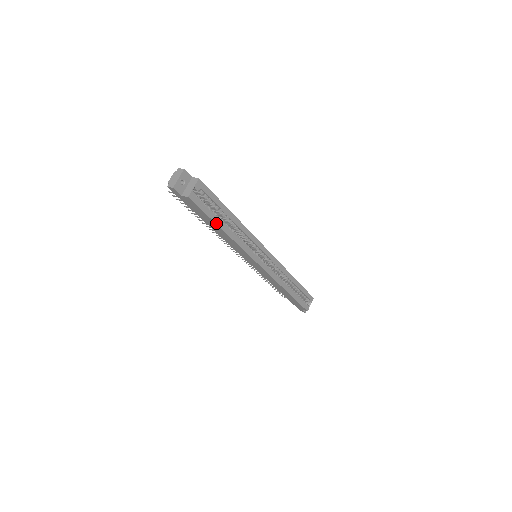
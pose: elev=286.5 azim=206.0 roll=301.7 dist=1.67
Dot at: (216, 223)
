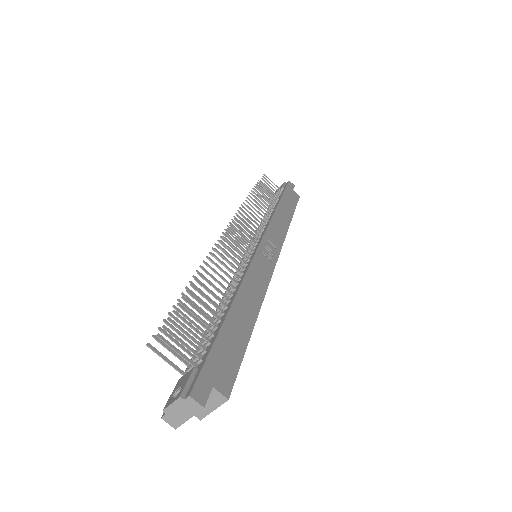
Dot at: occluded
